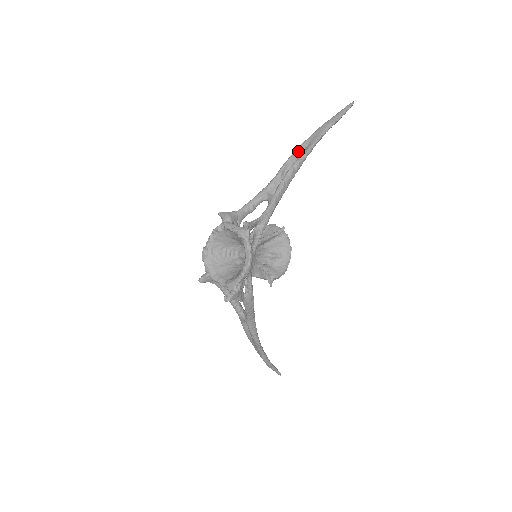
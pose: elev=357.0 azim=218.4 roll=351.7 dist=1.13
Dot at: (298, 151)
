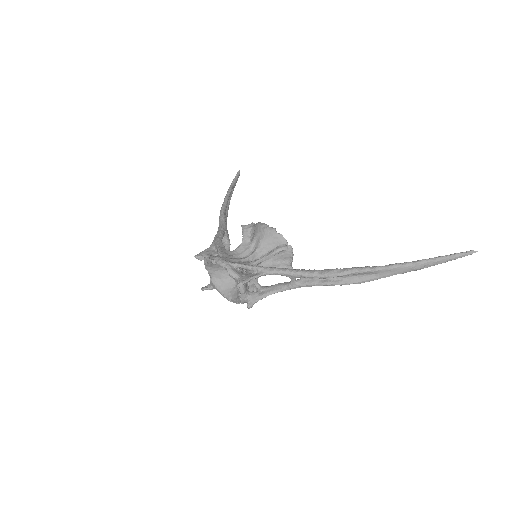
Dot at: (359, 274)
